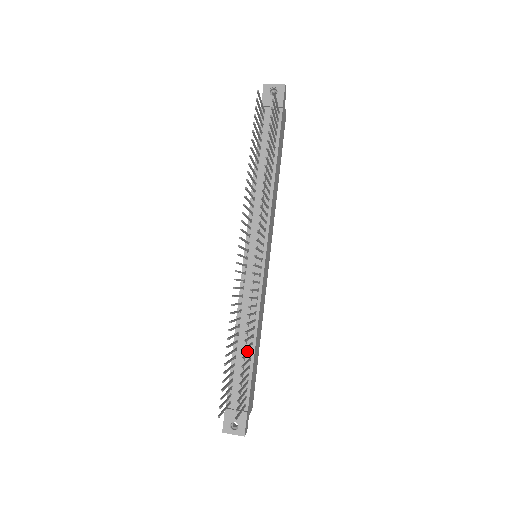
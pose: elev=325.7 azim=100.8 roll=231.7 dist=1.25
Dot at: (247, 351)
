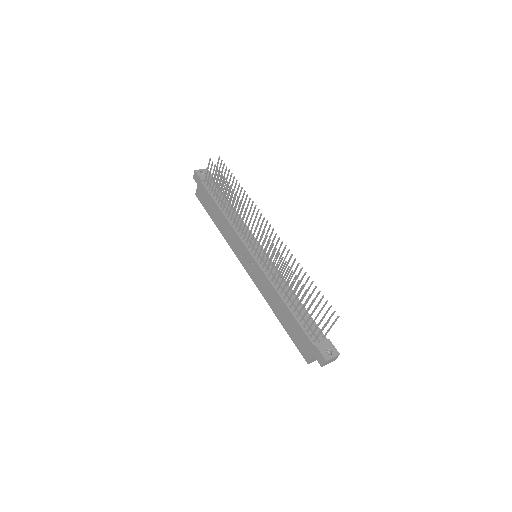
Dot at: occluded
